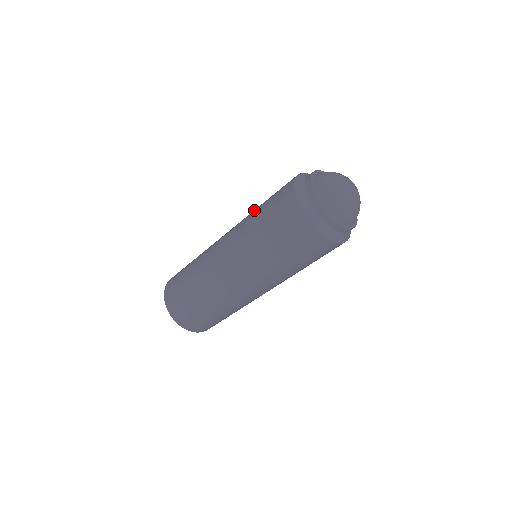
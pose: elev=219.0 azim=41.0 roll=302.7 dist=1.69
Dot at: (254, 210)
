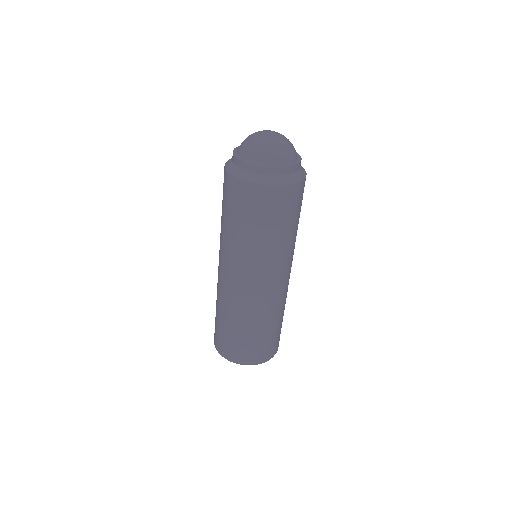
Dot at: (225, 232)
